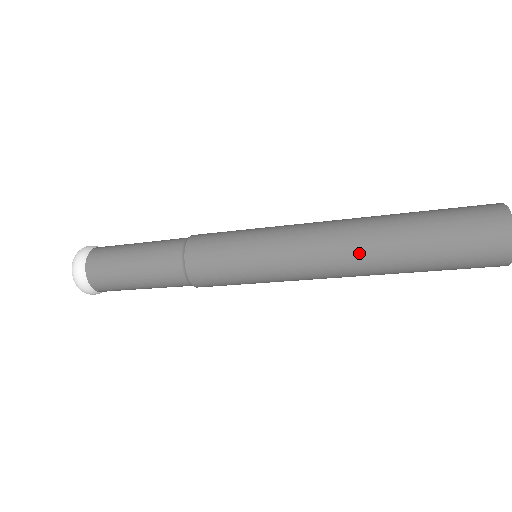
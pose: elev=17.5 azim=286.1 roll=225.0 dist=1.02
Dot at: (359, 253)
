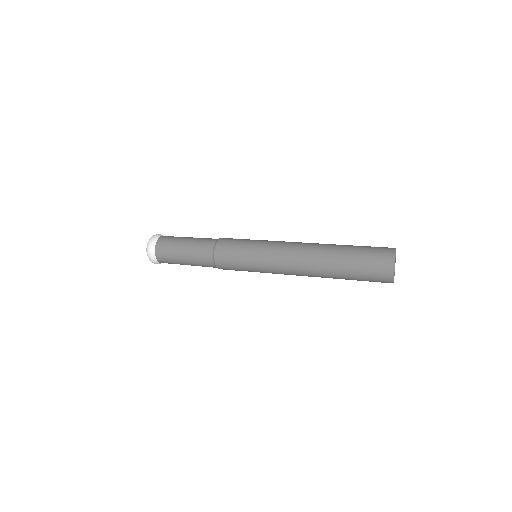
Dot at: (313, 275)
